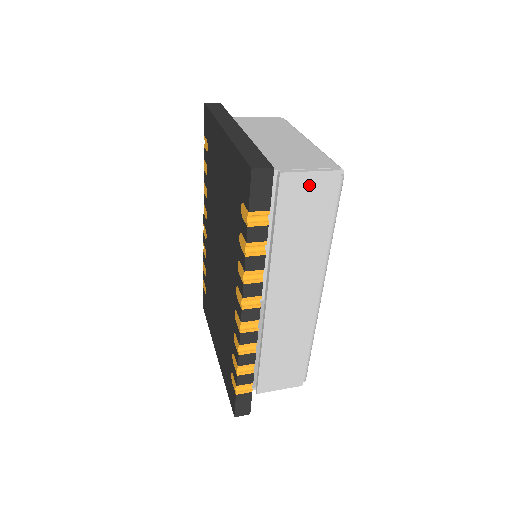
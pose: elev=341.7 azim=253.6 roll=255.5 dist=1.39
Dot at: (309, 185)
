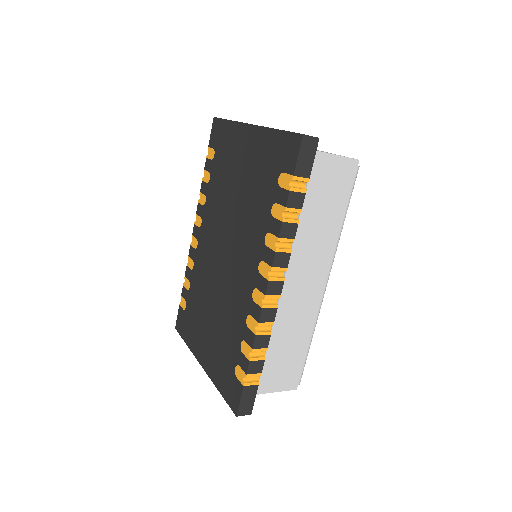
Dot at: (334, 168)
